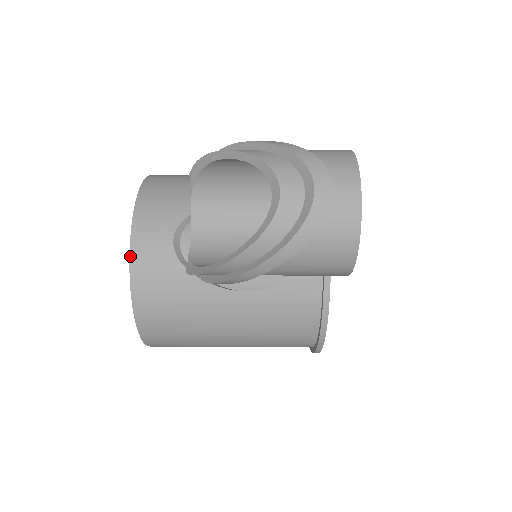
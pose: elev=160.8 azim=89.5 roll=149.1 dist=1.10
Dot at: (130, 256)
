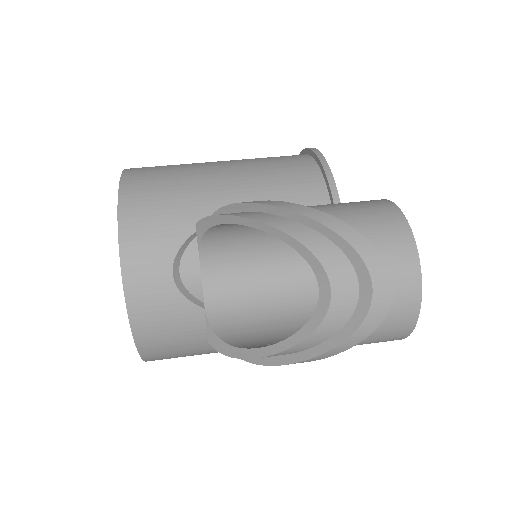
Dot at: (125, 297)
